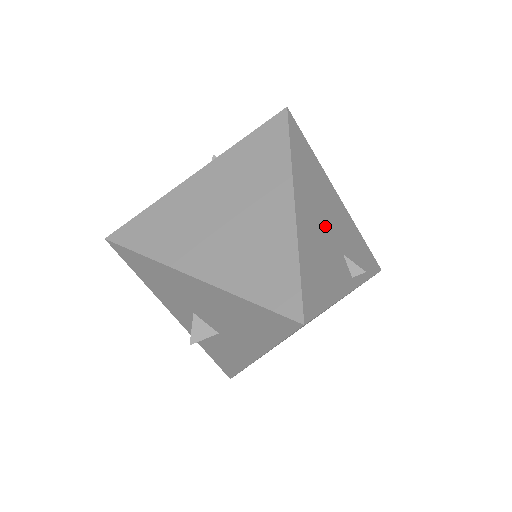
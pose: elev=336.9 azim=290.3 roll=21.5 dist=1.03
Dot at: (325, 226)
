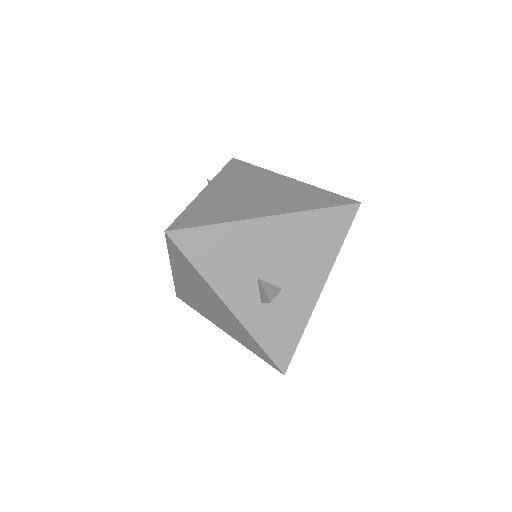
Dot at: occluded
